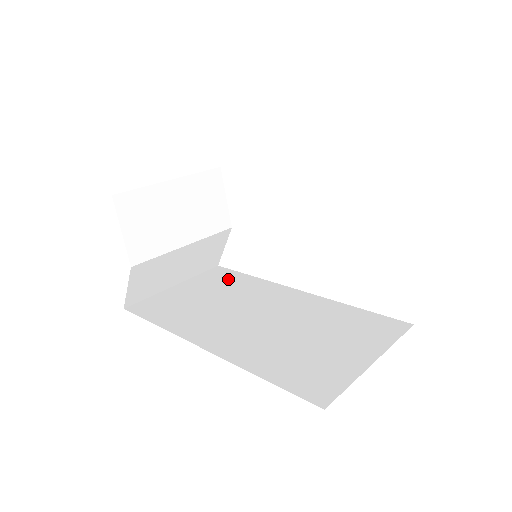
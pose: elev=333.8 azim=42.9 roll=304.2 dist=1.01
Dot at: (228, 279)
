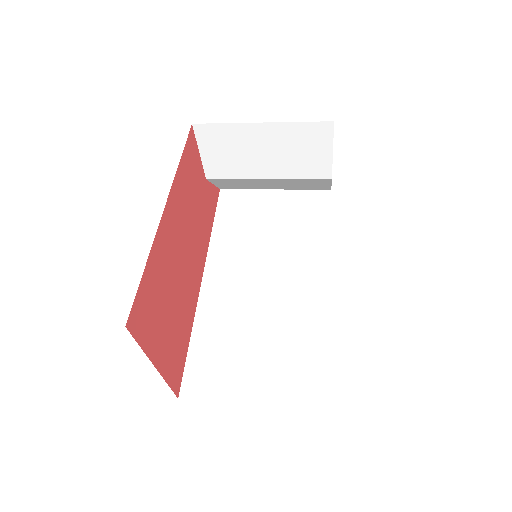
Dot at: (311, 217)
